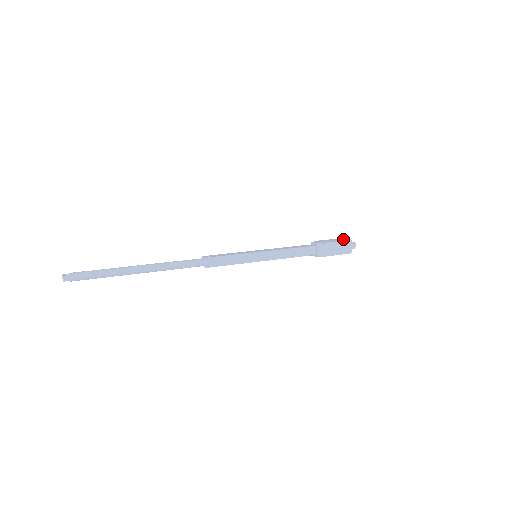
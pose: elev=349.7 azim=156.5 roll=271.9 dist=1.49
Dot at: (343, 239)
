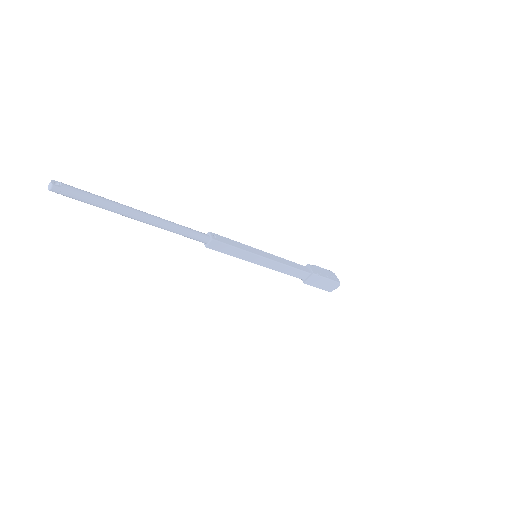
Dot at: (334, 276)
